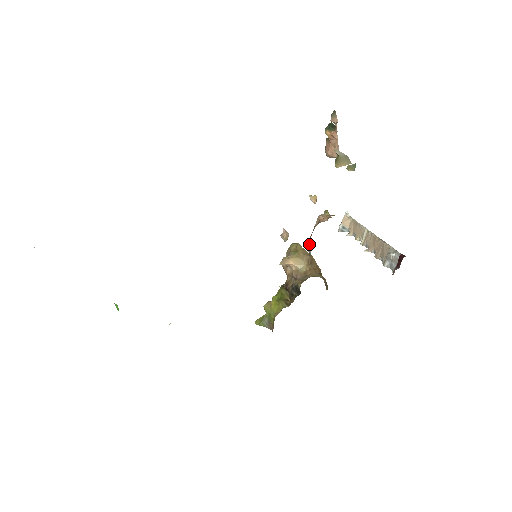
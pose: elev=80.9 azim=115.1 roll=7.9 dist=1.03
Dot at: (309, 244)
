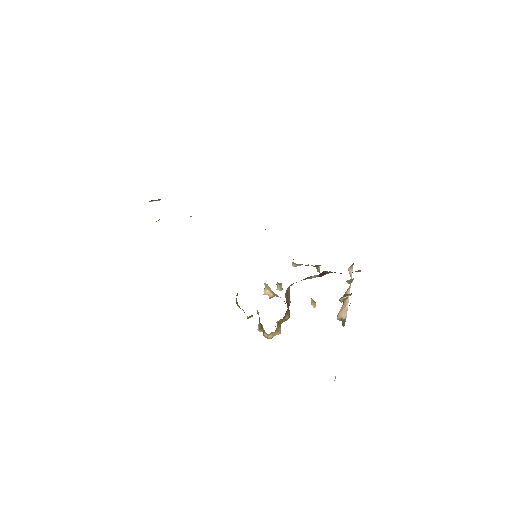
Dot at: occluded
